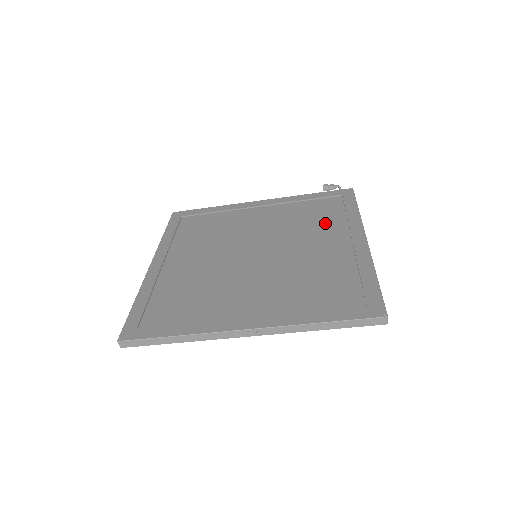
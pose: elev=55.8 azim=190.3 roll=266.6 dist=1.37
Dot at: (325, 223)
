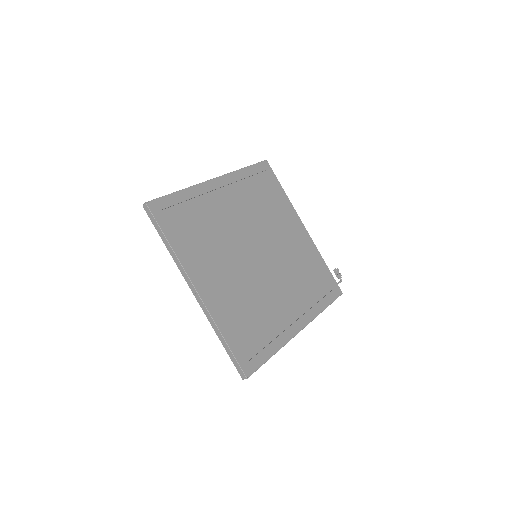
Dot at: (304, 290)
